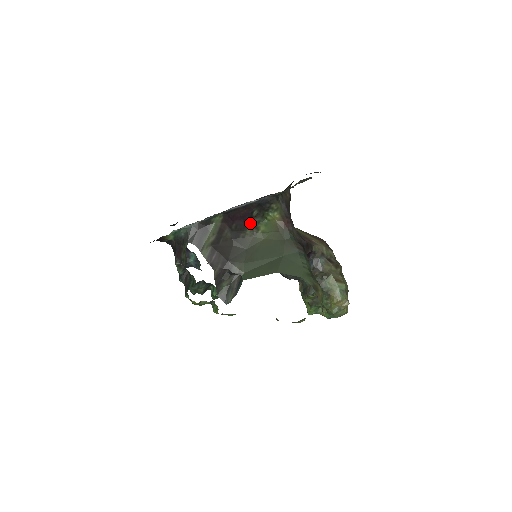
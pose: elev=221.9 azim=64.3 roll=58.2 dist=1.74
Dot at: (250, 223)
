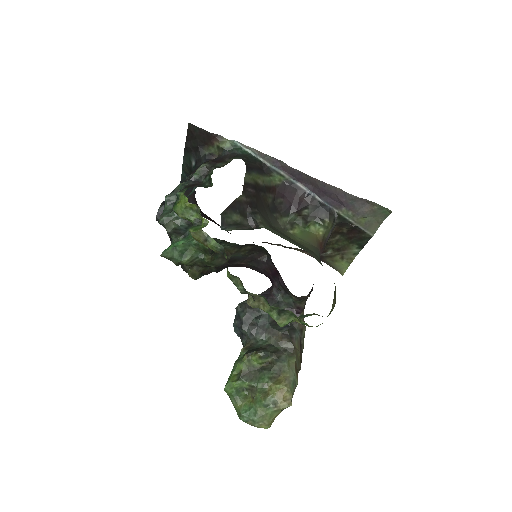
Dot at: (293, 214)
